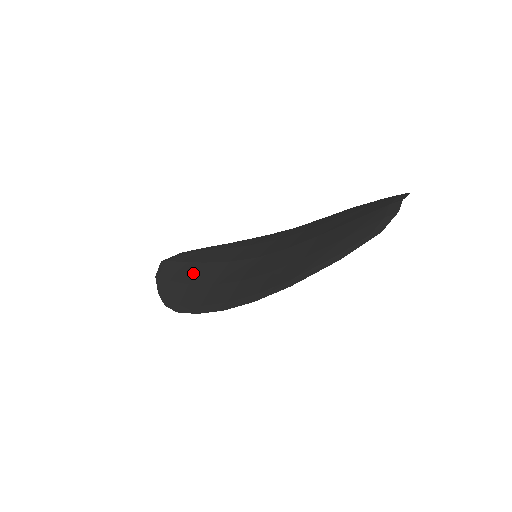
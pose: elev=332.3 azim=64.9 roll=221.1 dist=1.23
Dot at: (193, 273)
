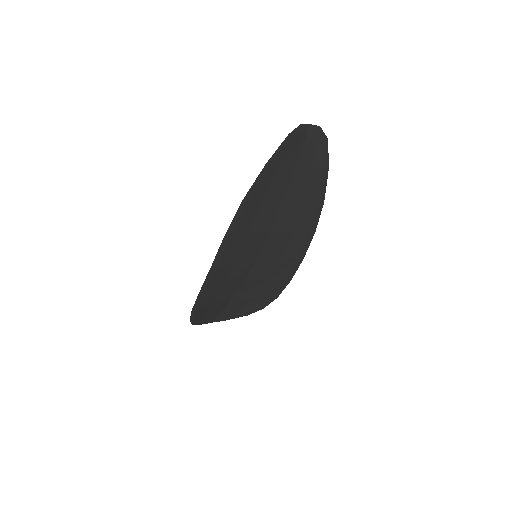
Dot at: occluded
